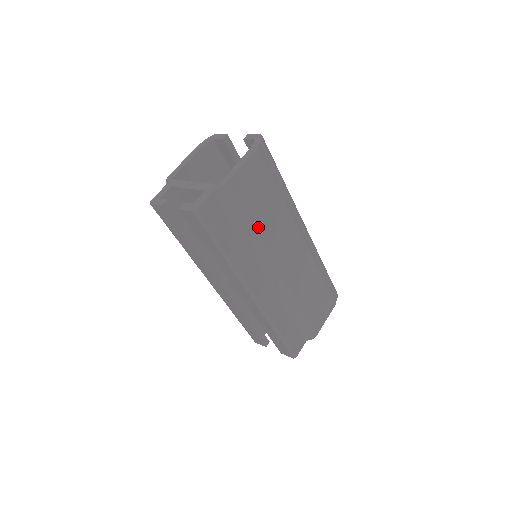
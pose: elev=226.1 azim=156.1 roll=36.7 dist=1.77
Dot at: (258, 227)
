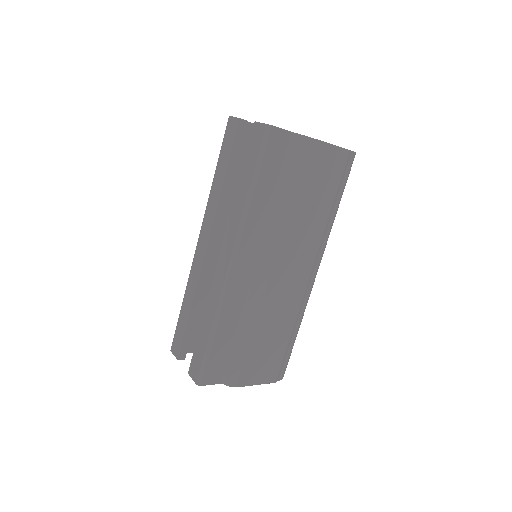
Dot at: (294, 206)
